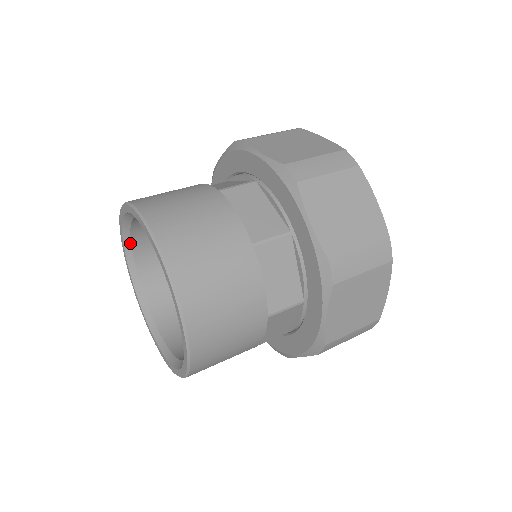
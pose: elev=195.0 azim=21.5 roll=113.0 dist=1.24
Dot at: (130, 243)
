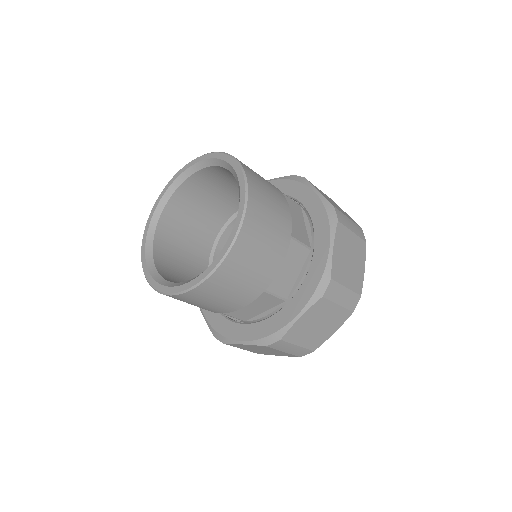
Dot at: (158, 220)
